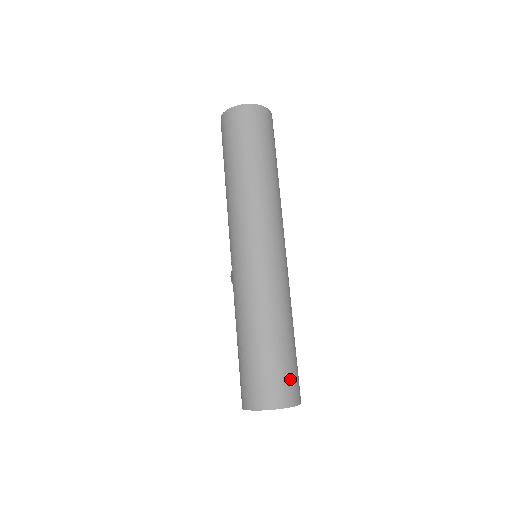
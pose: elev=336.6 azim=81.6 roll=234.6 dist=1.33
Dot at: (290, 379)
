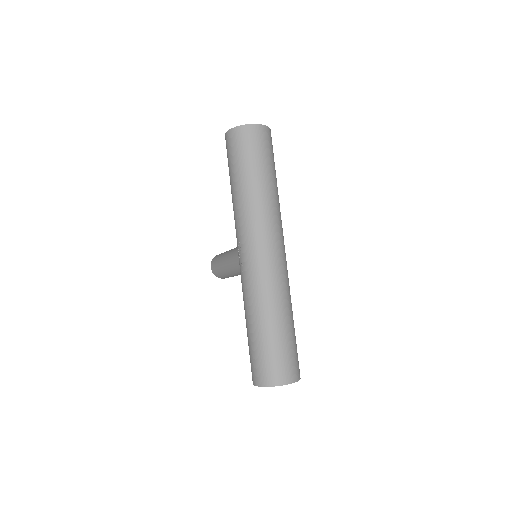
Dot at: (295, 360)
